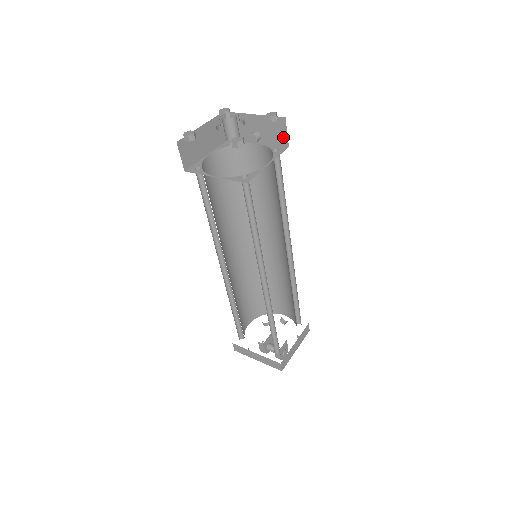
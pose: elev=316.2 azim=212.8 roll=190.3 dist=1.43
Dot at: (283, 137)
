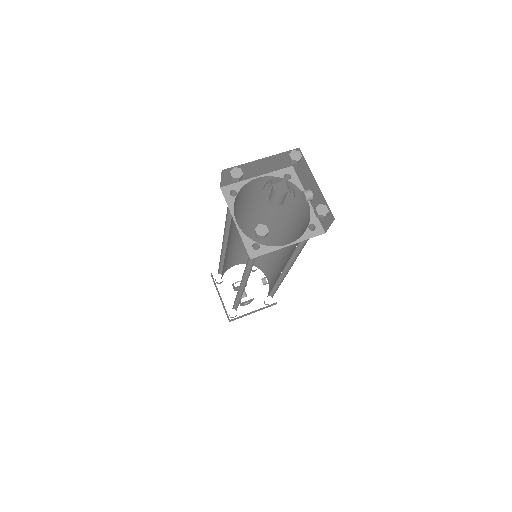
Dot at: (326, 223)
